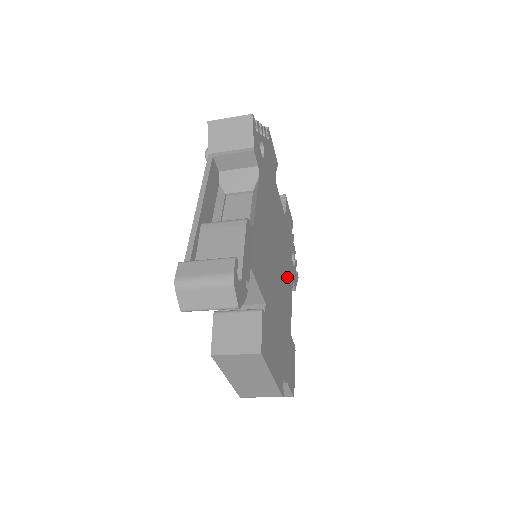
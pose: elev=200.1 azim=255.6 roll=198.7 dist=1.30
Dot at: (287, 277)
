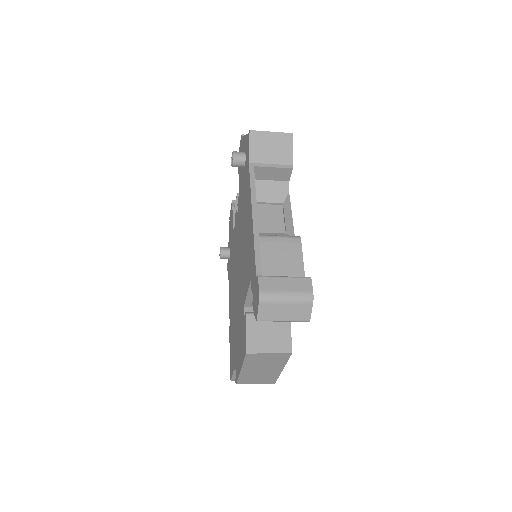
Dot at: occluded
